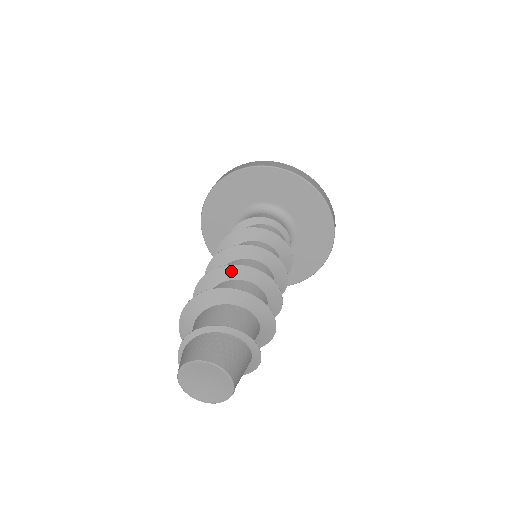
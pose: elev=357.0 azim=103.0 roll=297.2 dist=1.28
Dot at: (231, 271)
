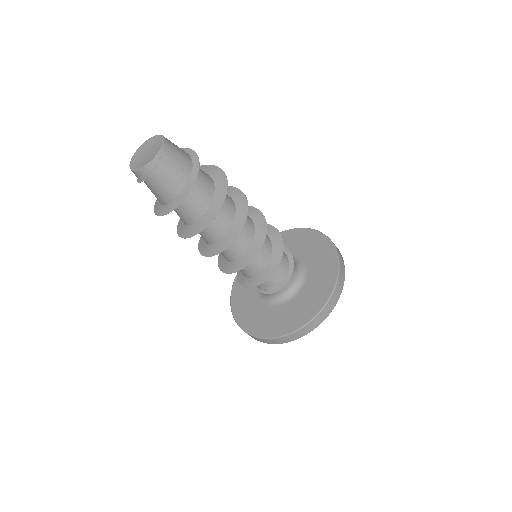
Dot at: occluded
